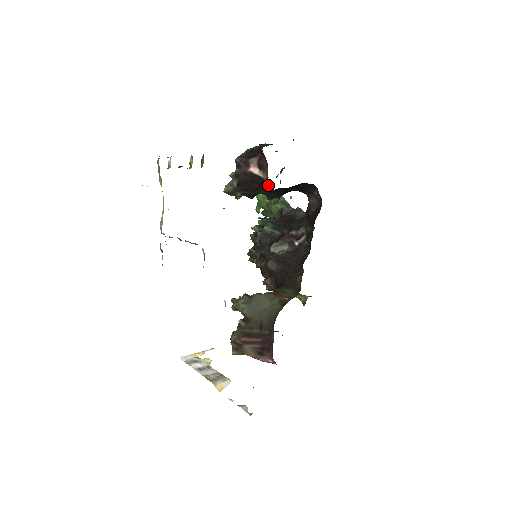
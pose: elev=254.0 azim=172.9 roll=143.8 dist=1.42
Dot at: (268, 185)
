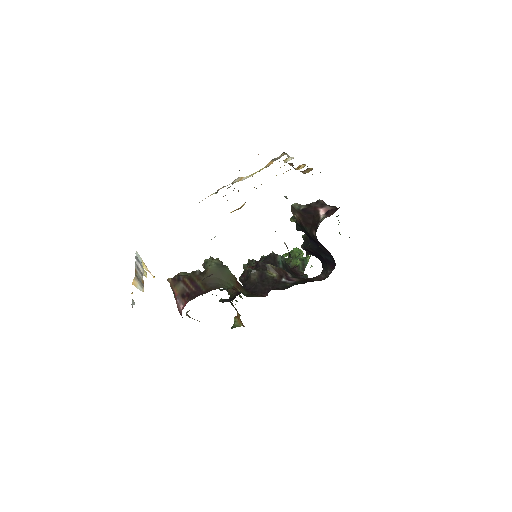
Dot at: (317, 226)
